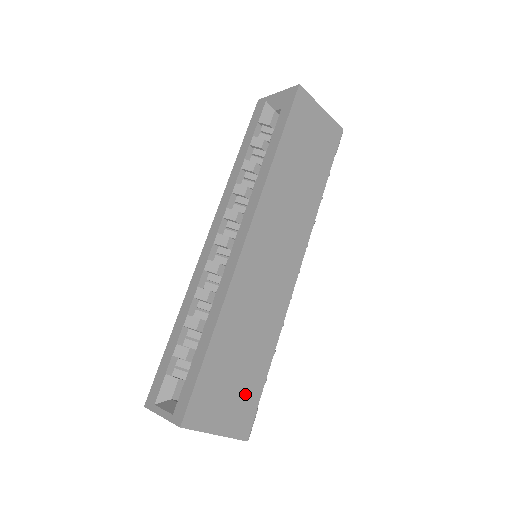
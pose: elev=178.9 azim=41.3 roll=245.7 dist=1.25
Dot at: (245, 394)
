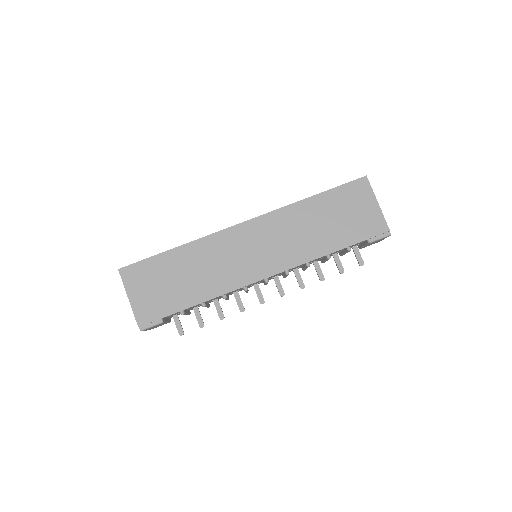
Dot at: (163, 301)
